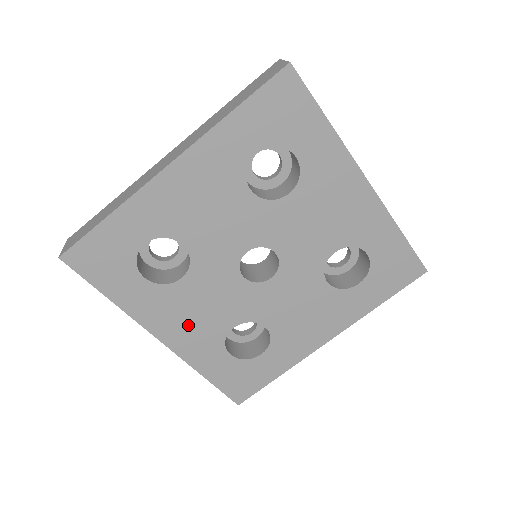
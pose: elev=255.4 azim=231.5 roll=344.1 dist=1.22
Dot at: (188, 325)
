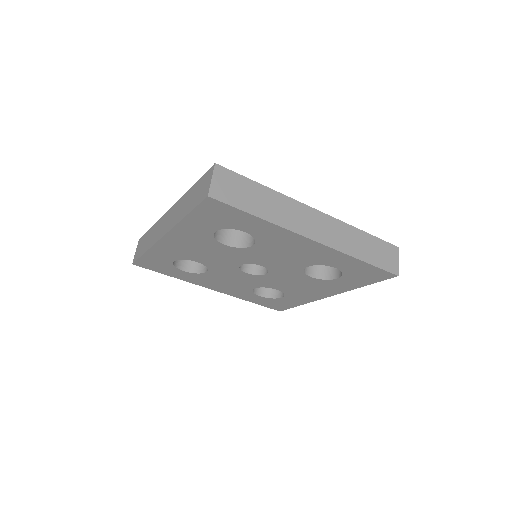
Dot at: (224, 286)
